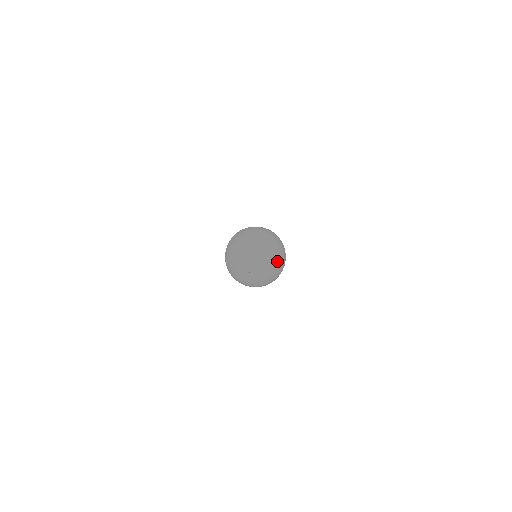
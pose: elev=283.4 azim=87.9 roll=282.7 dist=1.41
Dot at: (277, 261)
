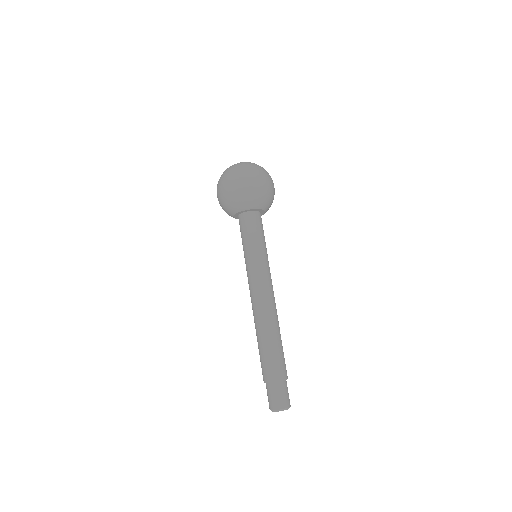
Dot at: occluded
